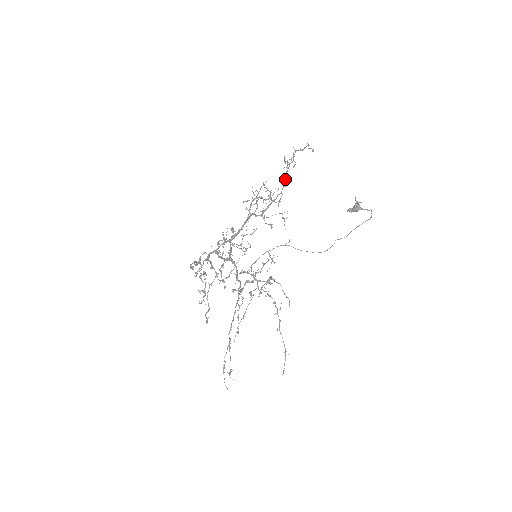
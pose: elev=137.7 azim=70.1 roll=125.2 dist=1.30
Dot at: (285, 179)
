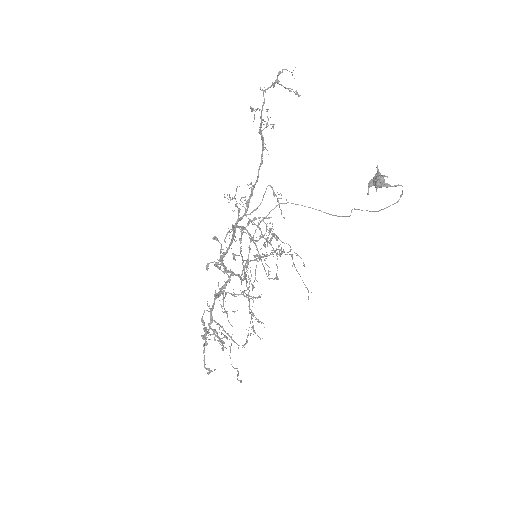
Dot at: (261, 139)
